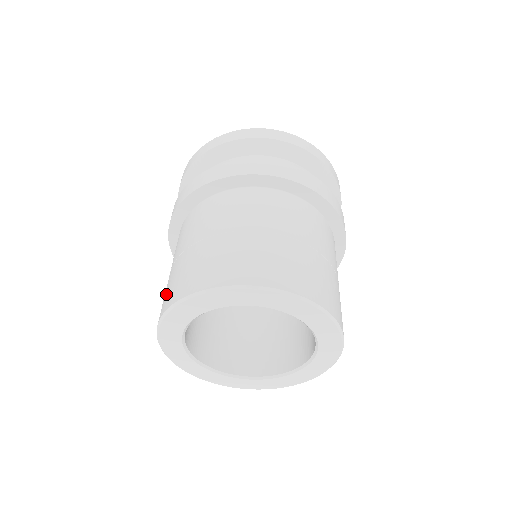
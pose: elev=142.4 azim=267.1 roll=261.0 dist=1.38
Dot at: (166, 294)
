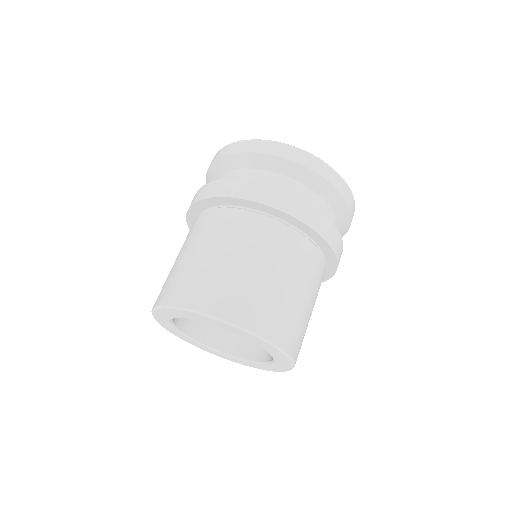
Dot at: occluded
